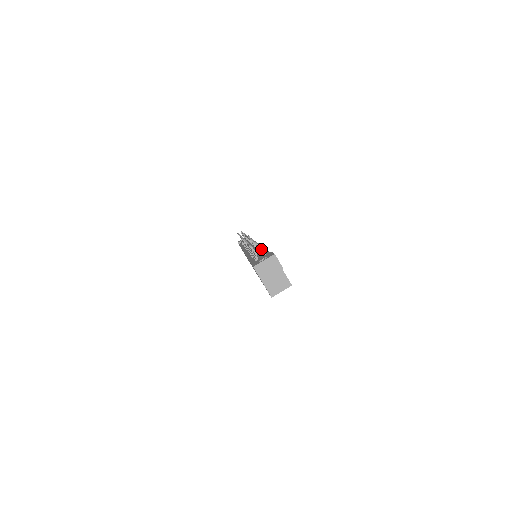
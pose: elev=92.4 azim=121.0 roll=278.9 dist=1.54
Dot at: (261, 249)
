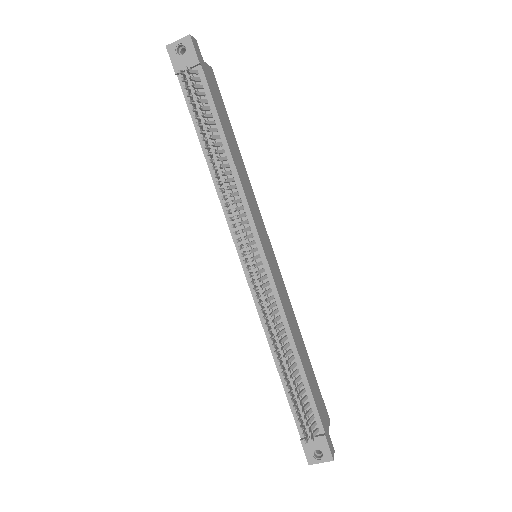
Dot at: (289, 341)
